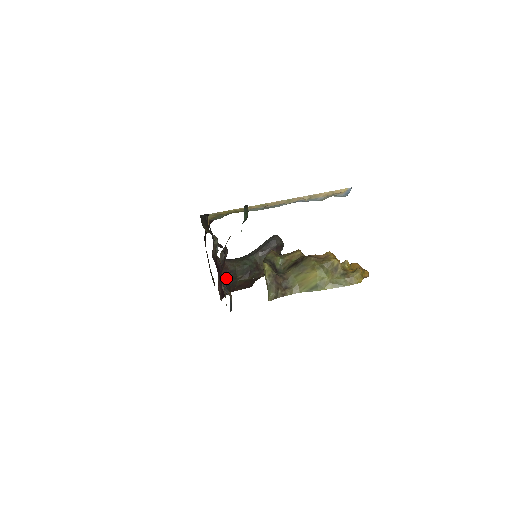
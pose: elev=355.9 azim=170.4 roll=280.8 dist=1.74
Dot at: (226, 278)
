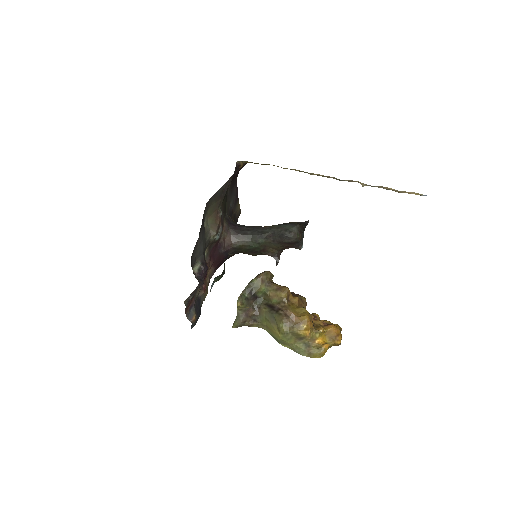
Dot at: (227, 253)
